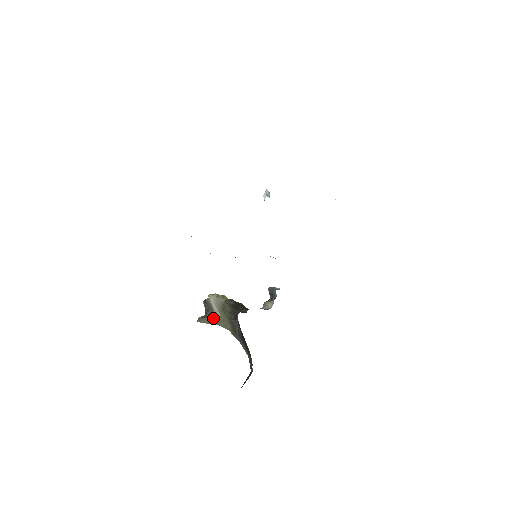
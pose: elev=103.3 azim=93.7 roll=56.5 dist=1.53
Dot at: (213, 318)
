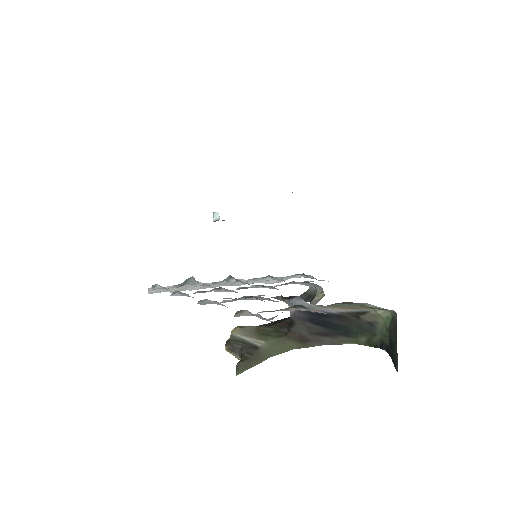
Dot at: (258, 352)
